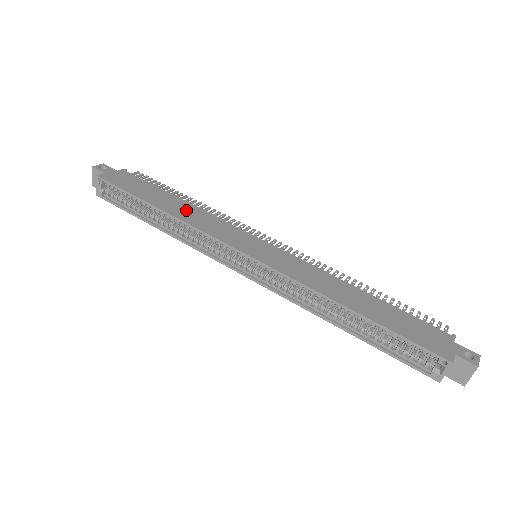
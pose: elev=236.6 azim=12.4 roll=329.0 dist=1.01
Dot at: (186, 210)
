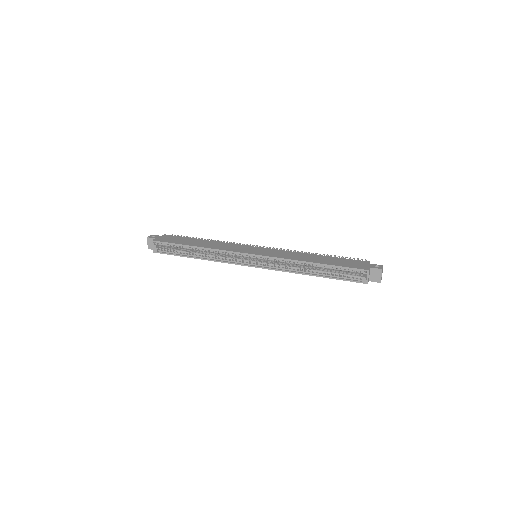
Dot at: (210, 244)
